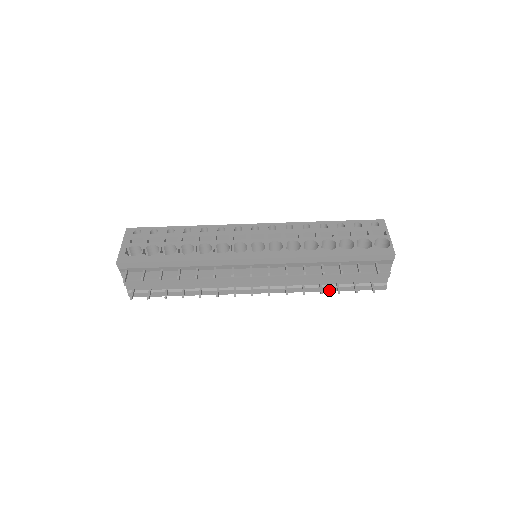
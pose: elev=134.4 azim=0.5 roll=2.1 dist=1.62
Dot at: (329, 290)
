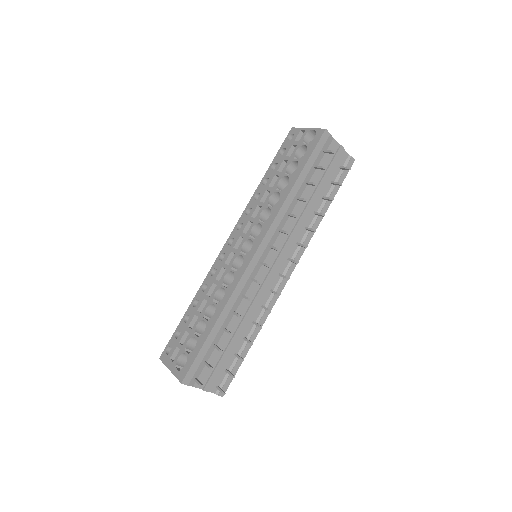
Dot at: (326, 210)
